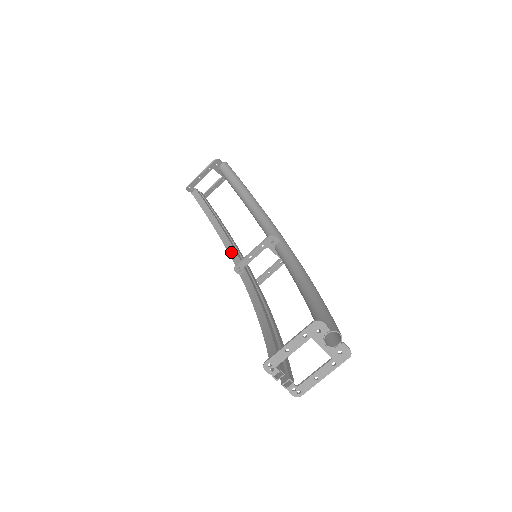
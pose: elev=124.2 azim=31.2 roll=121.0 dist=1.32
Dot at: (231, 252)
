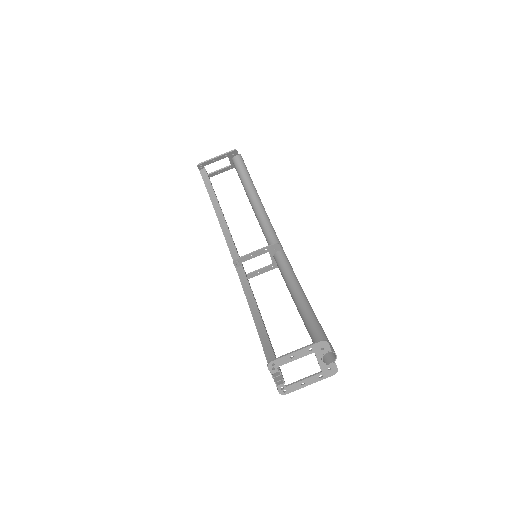
Dot at: (229, 242)
